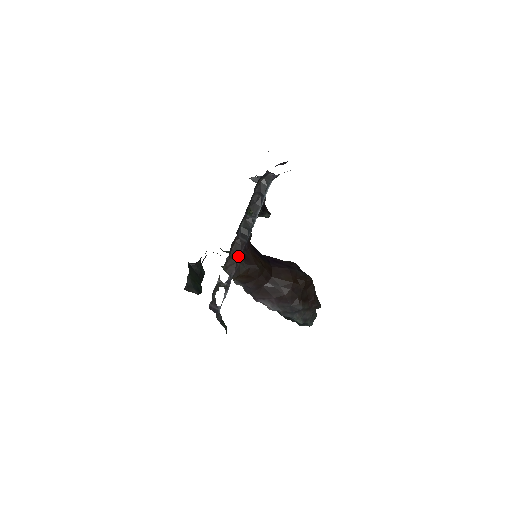
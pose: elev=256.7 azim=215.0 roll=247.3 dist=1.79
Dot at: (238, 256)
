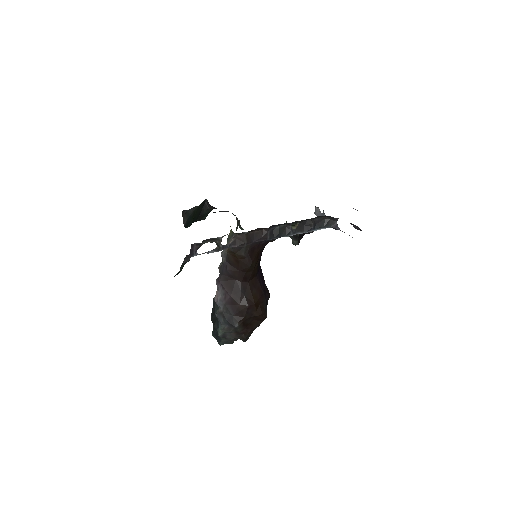
Dot at: (252, 240)
